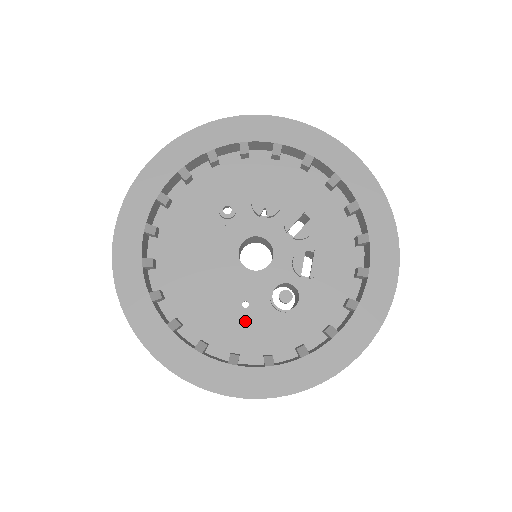
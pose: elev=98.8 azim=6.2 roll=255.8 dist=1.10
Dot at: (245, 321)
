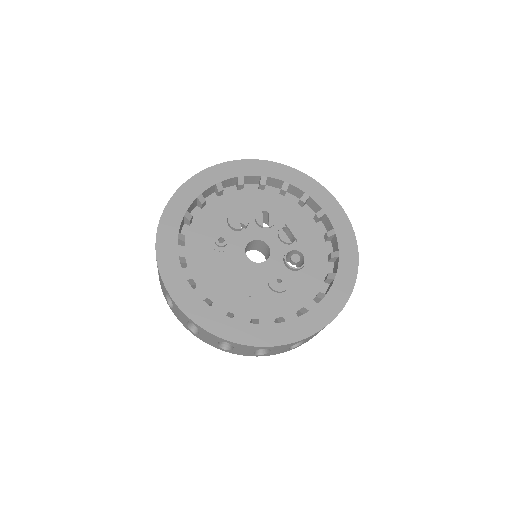
Dot at: (287, 291)
